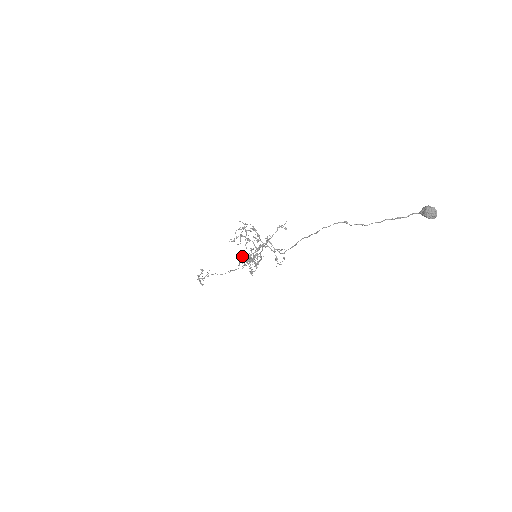
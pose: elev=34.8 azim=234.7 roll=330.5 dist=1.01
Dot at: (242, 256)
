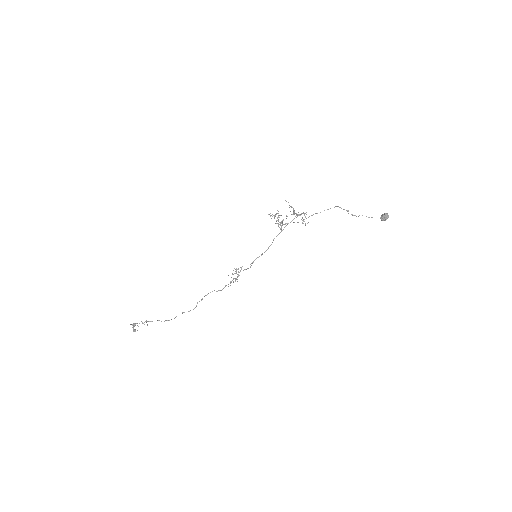
Dot at: (277, 220)
